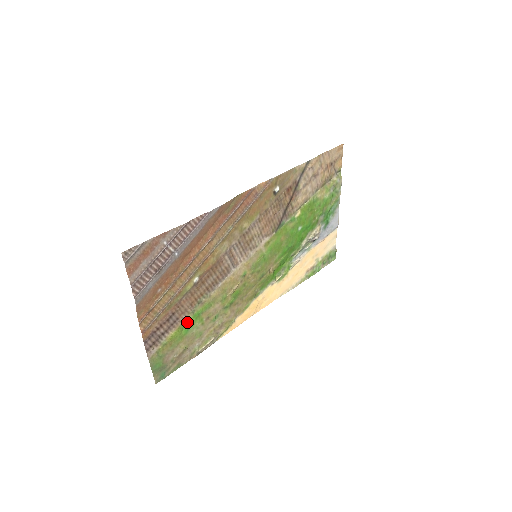
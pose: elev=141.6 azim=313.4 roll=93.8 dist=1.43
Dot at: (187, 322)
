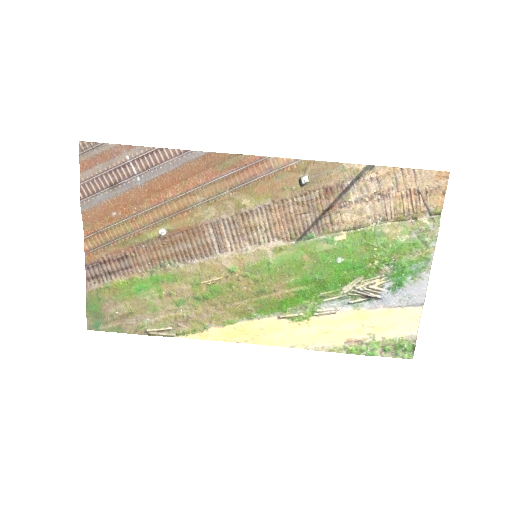
Dot at: (142, 280)
